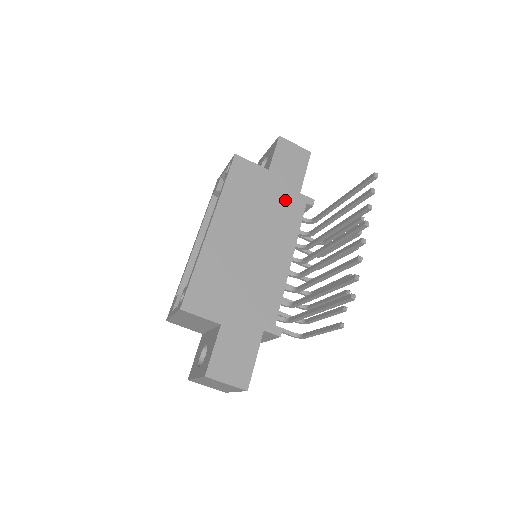
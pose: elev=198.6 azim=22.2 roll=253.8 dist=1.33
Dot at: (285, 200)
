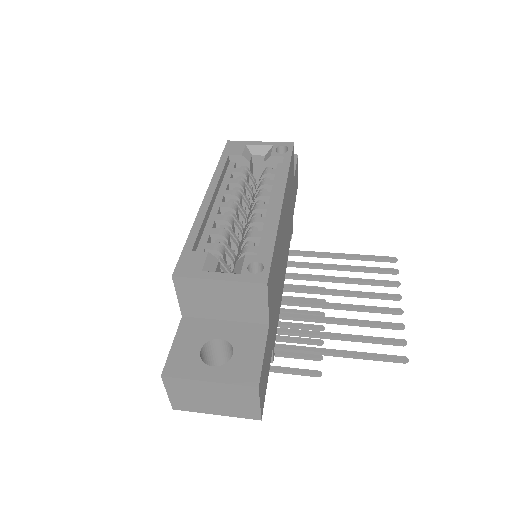
Dot at: (291, 218)
